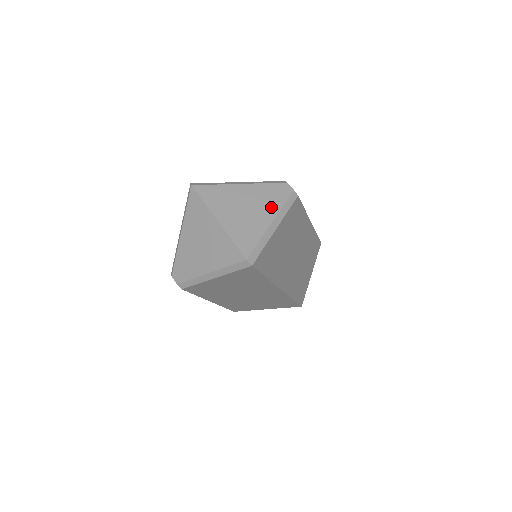
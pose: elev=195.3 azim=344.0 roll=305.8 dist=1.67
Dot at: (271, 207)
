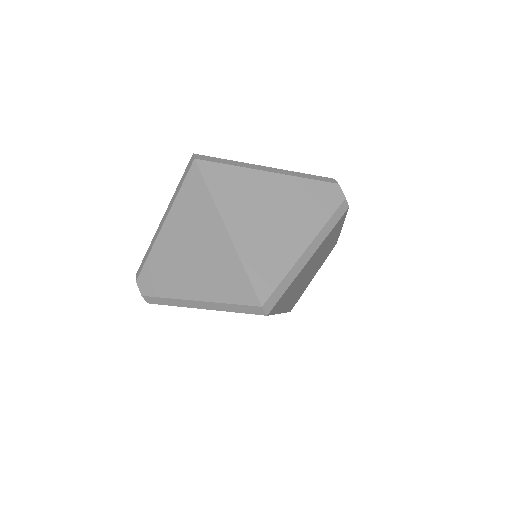
Dot at: (310, 221)
